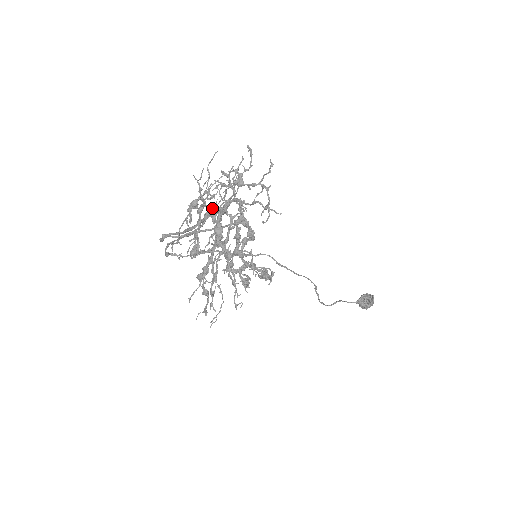
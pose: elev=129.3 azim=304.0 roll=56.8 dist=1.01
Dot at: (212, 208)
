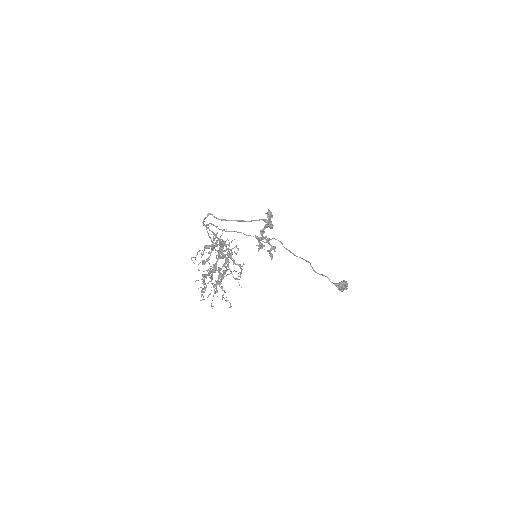
Dot at: (220, 248)
